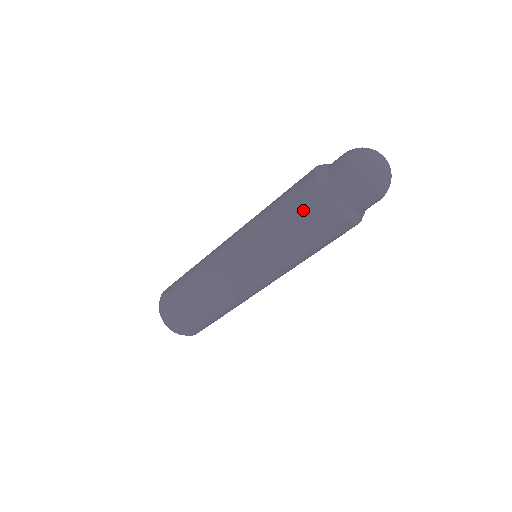
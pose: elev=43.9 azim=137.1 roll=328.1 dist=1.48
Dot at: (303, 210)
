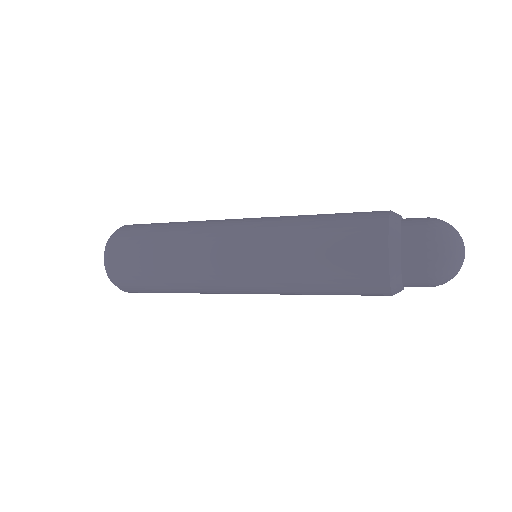
Dot at: (353, 254)
